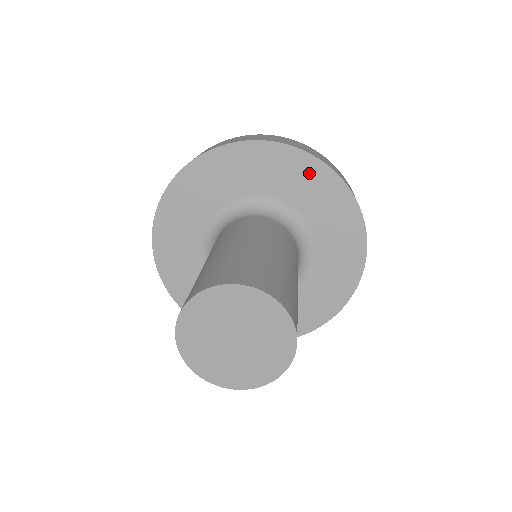
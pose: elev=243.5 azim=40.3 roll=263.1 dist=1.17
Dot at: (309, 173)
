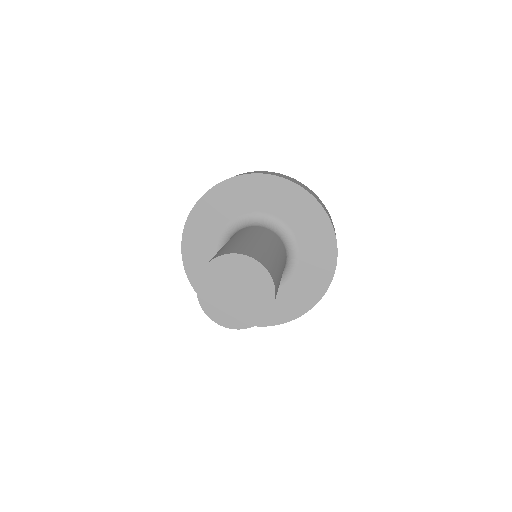
Dot at: (314, 215)
